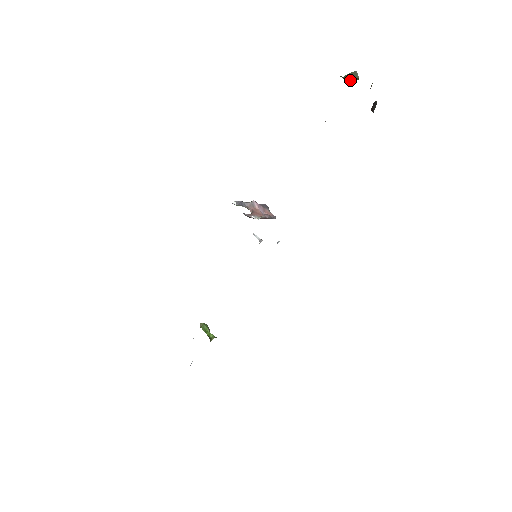
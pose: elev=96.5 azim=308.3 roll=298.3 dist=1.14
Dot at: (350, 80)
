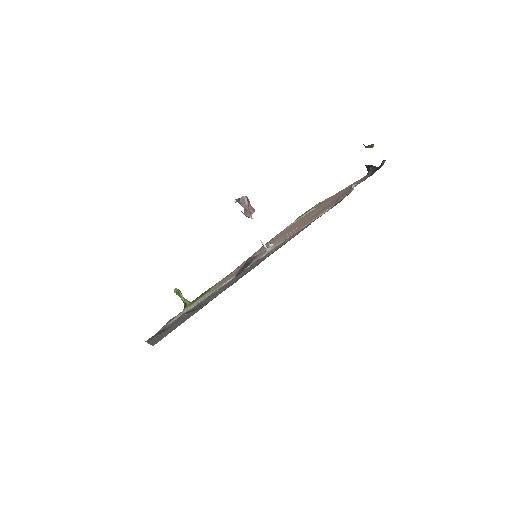
Dot at: occluded
